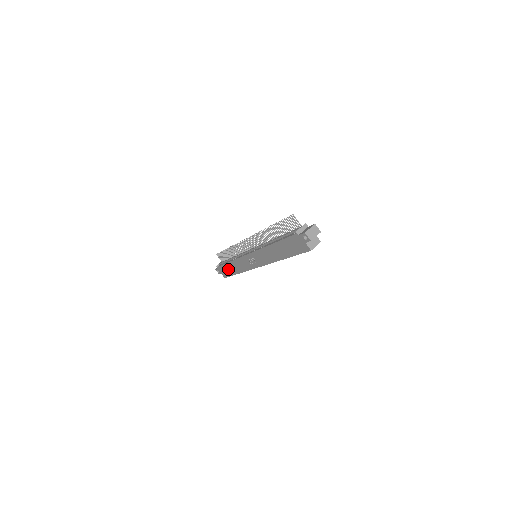
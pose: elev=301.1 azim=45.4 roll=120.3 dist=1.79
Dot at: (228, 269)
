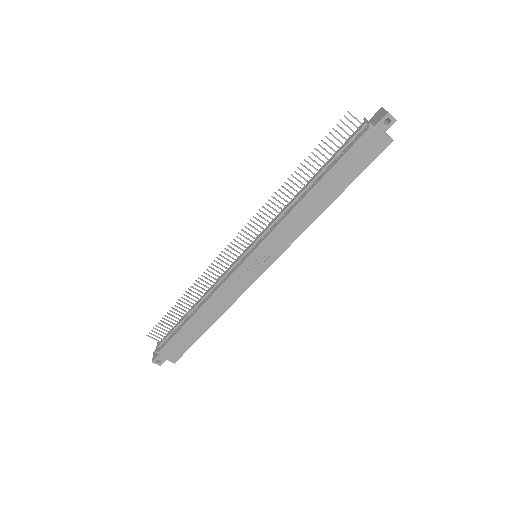
Dot at: (189, 332)
